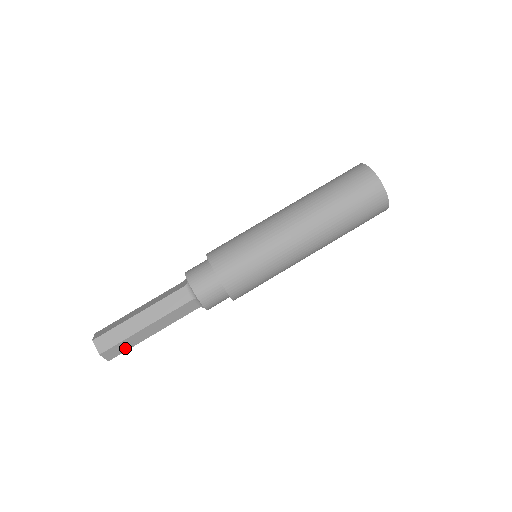
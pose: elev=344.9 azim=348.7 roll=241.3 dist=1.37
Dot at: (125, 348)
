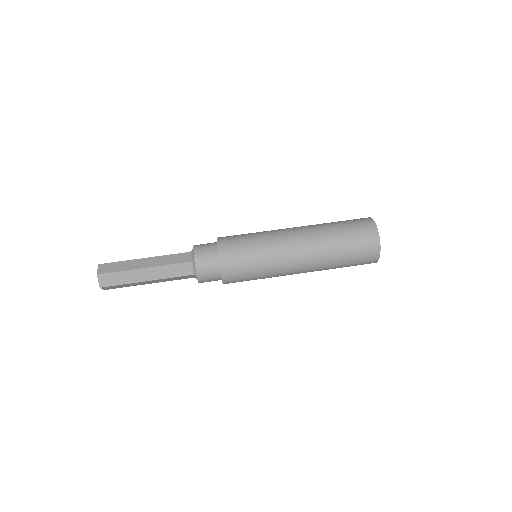
Dot at: (118, 281)
